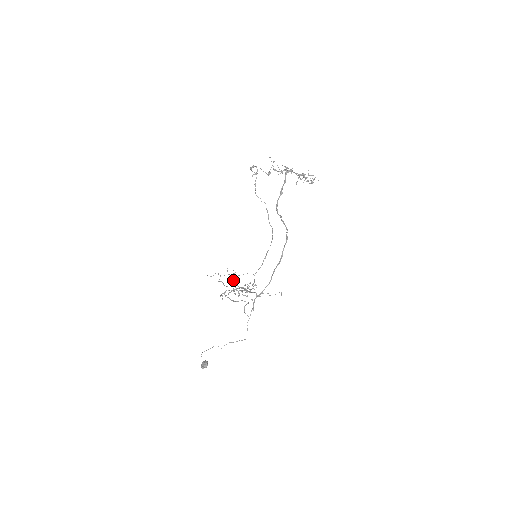
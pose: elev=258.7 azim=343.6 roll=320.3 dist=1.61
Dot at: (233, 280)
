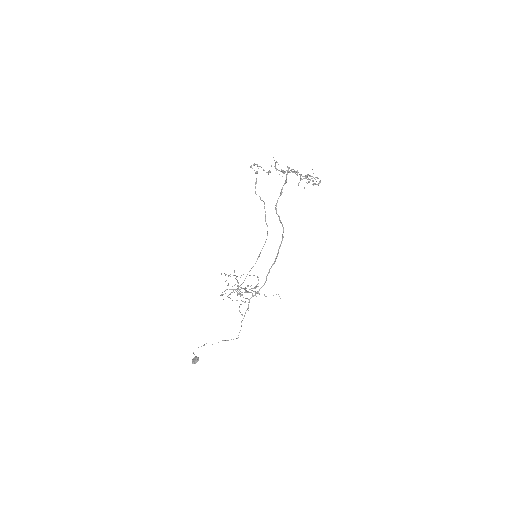
Dot at: (237, 281)
